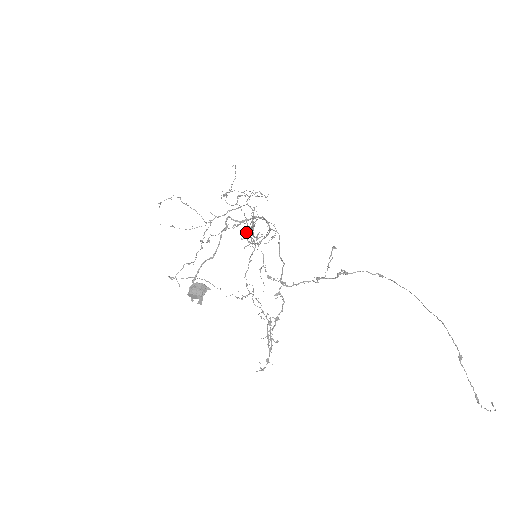
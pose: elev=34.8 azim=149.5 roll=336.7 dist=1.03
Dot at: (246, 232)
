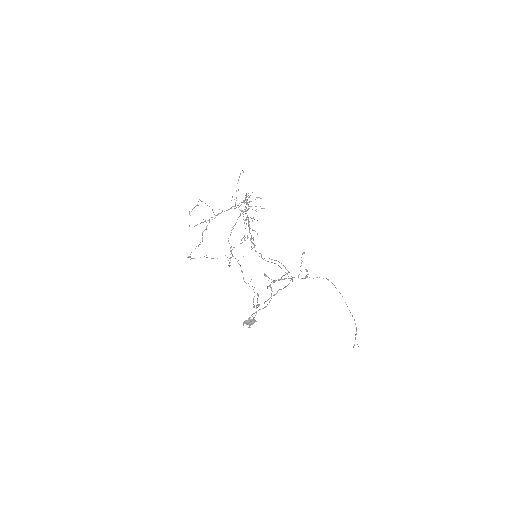
Dot at: (251, 237)
